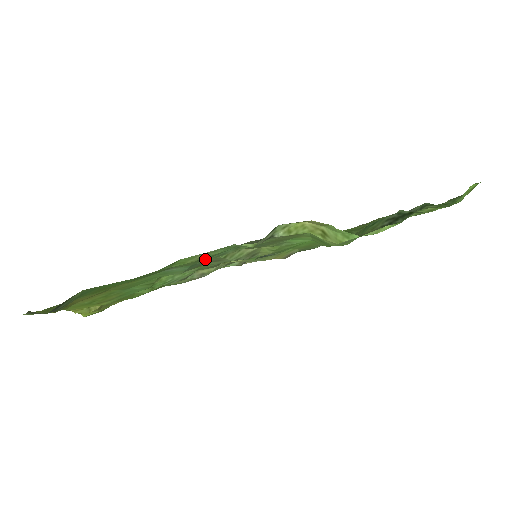
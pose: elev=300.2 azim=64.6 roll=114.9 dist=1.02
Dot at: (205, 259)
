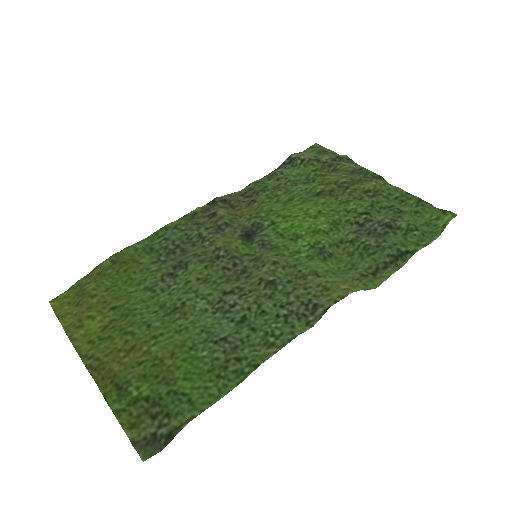
Dot at: (255, 326)
